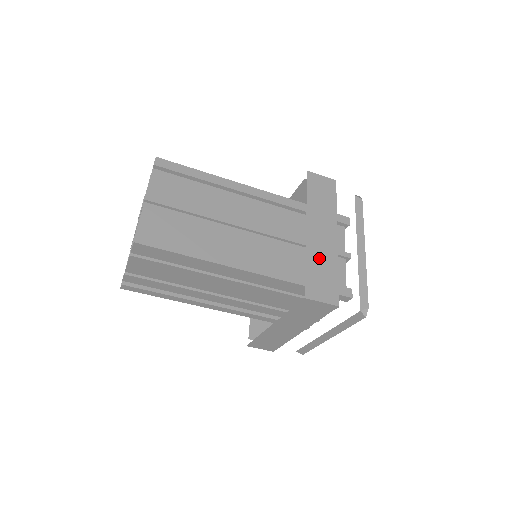
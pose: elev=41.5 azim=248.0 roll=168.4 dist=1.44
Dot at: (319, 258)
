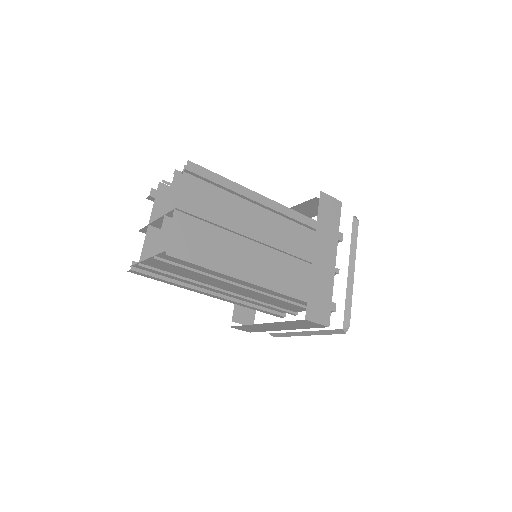
Dot at: (320, 281)
